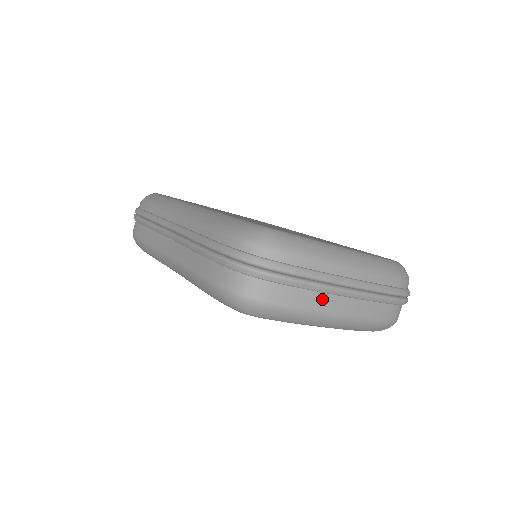
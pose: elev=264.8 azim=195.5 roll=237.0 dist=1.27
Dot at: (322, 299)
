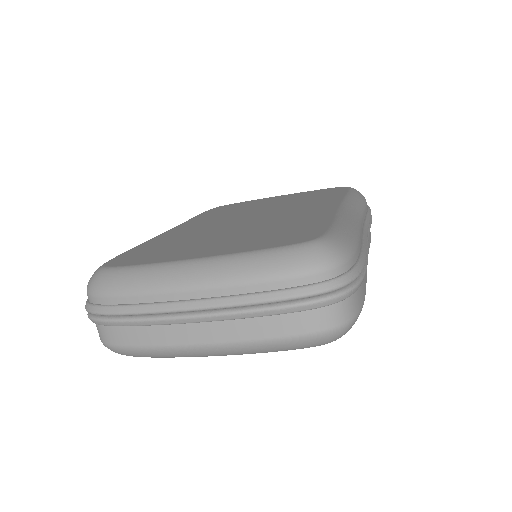
Dot at: (160, 332)
